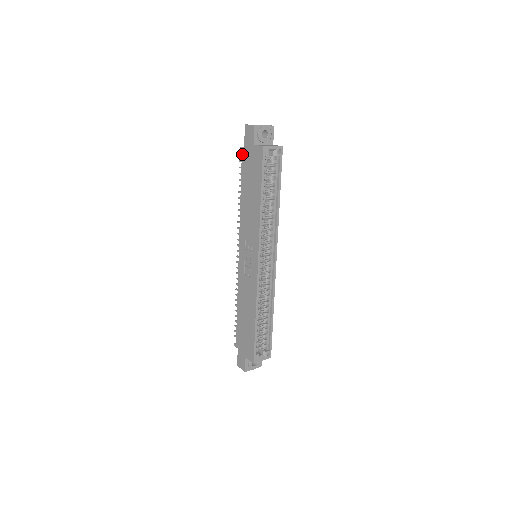
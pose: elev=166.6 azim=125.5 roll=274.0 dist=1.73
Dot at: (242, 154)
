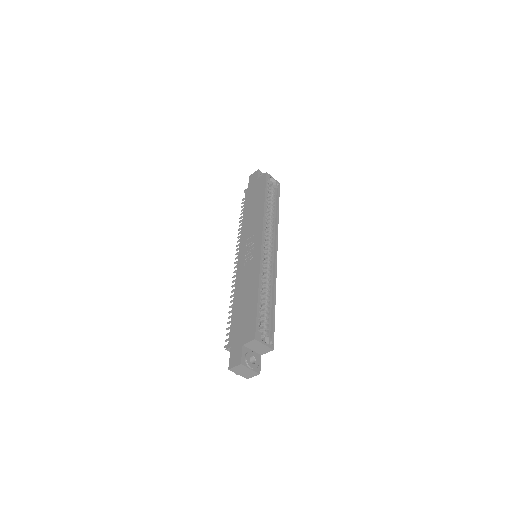
Dot at: (246, 192)
